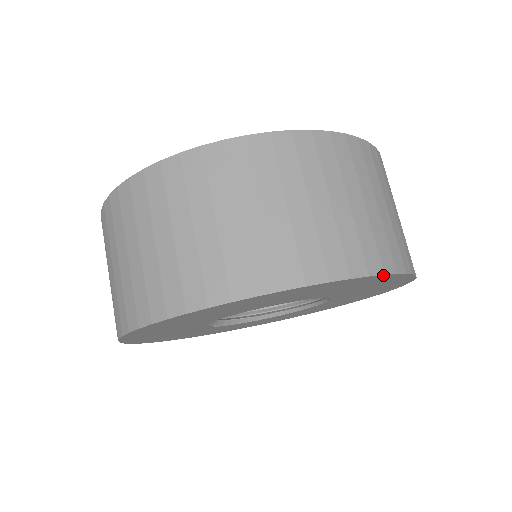
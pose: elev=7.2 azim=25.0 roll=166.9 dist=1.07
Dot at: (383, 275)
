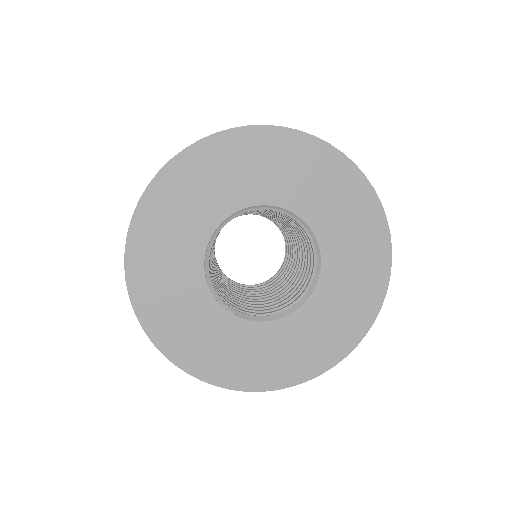
Dot at: (267, 127)
